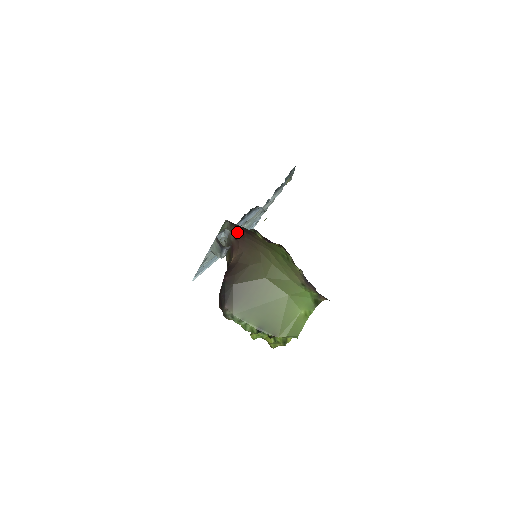
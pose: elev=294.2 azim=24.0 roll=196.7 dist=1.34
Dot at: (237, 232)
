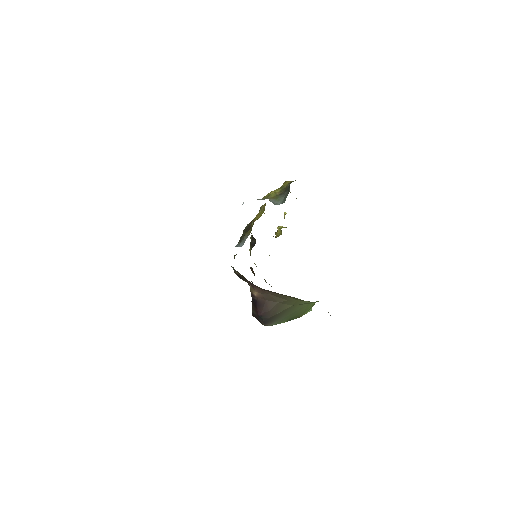
Dot at: occluded
